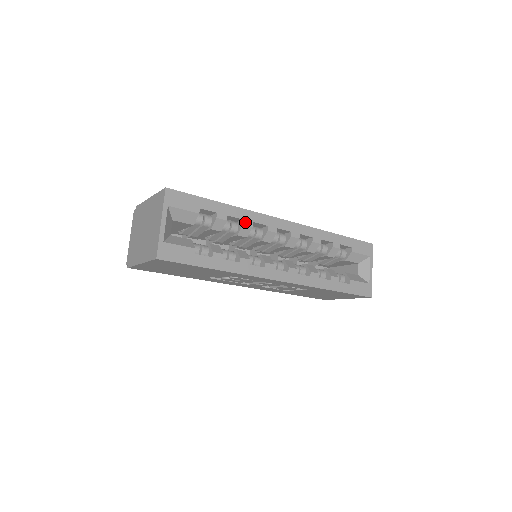
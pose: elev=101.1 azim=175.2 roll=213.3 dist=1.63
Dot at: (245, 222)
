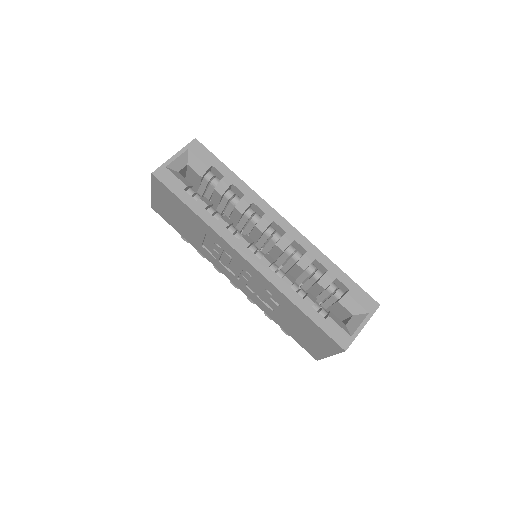
Dot at: (245, 197)
